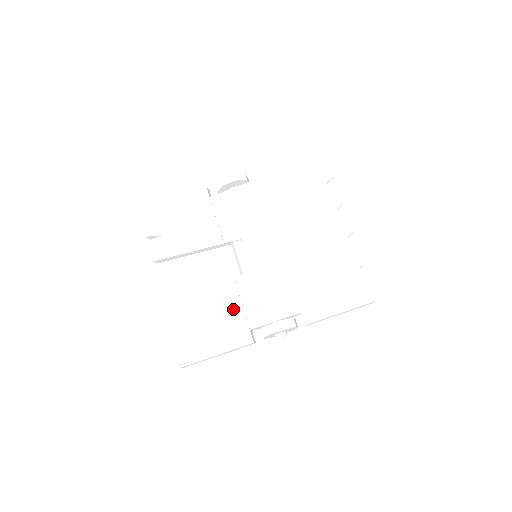
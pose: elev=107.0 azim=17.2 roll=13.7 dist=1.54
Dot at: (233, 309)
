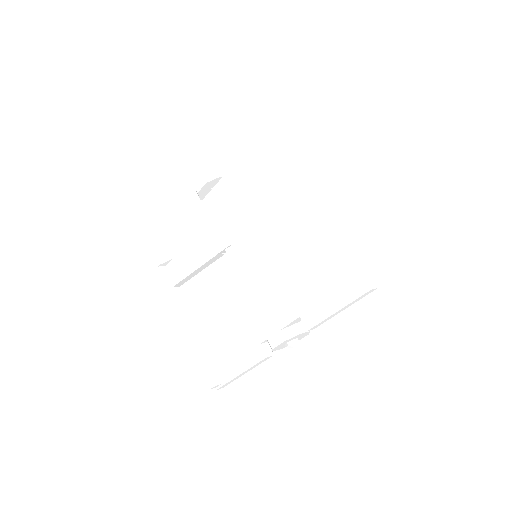
Dot at: (241, 324)
